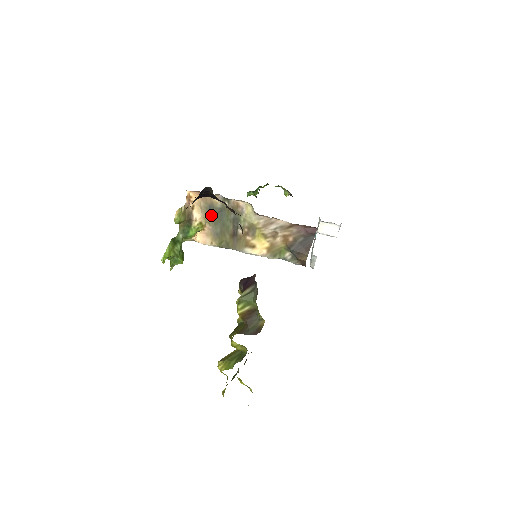
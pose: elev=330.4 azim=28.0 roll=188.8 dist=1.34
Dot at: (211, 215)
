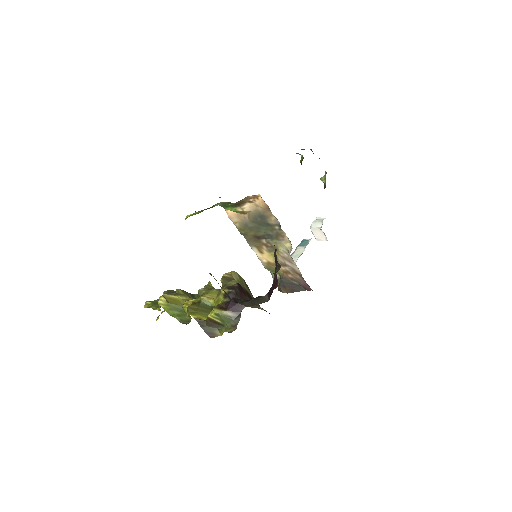
Dot at: (257, 218)
